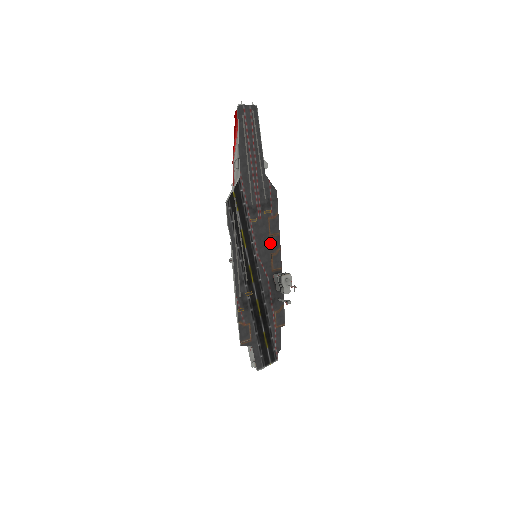
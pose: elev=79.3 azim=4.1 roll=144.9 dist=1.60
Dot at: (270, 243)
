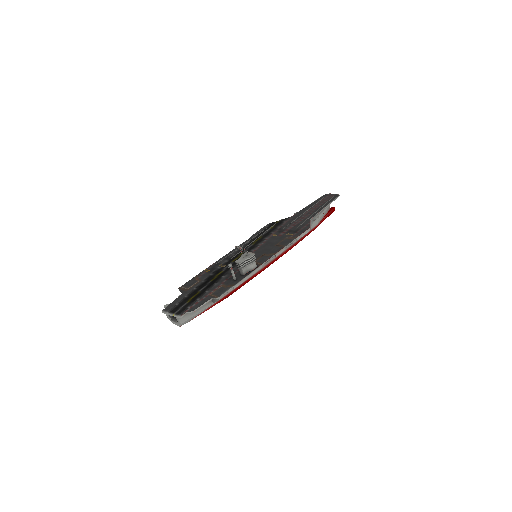
Dot at: (271, 249)
